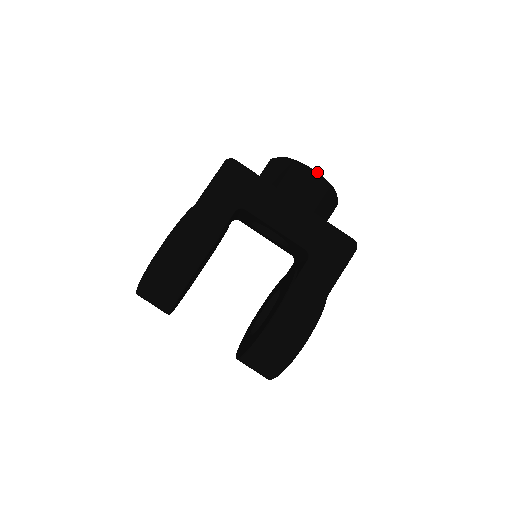
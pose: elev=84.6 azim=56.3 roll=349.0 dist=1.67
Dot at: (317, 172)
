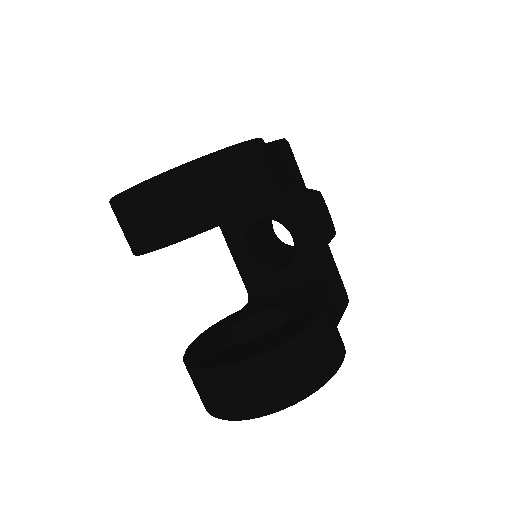
Dot at: (330, 215)
